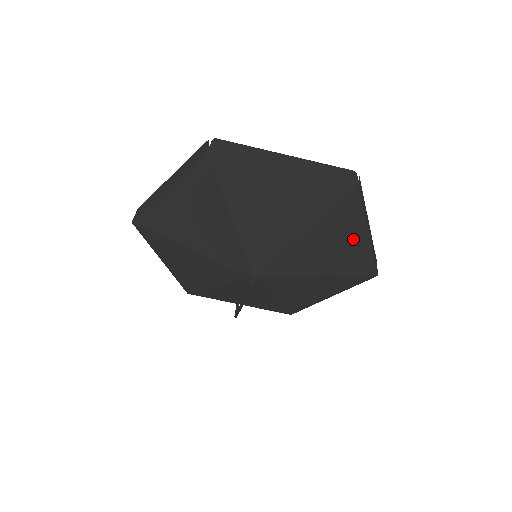
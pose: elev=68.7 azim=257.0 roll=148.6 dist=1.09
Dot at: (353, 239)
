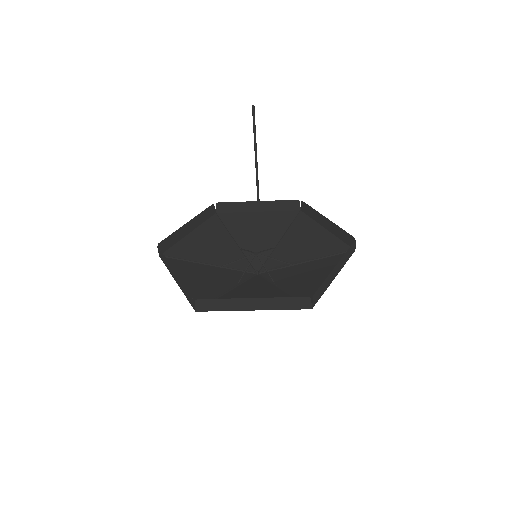
Dot at: (323, 278)
